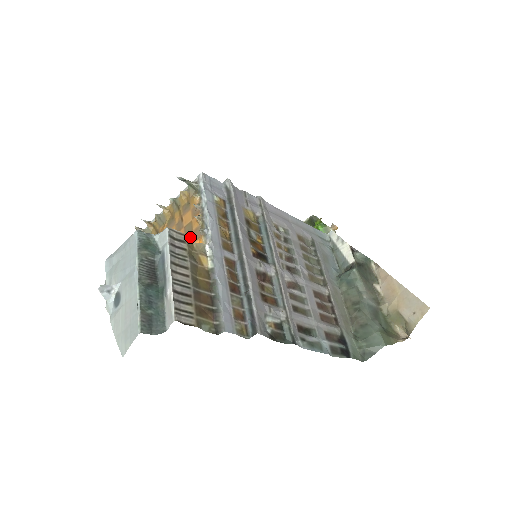
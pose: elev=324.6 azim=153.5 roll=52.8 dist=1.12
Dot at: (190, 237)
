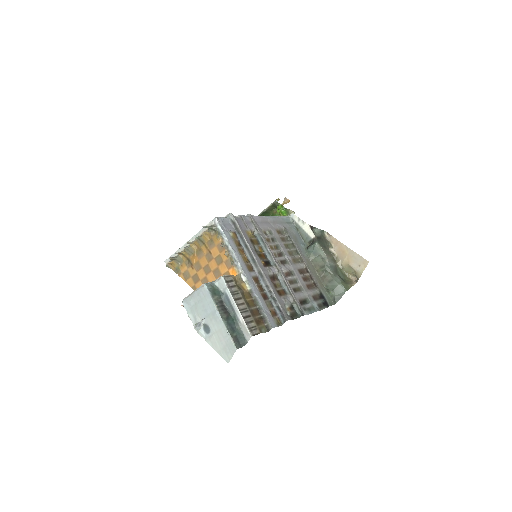
Dot at: (223, 266)
